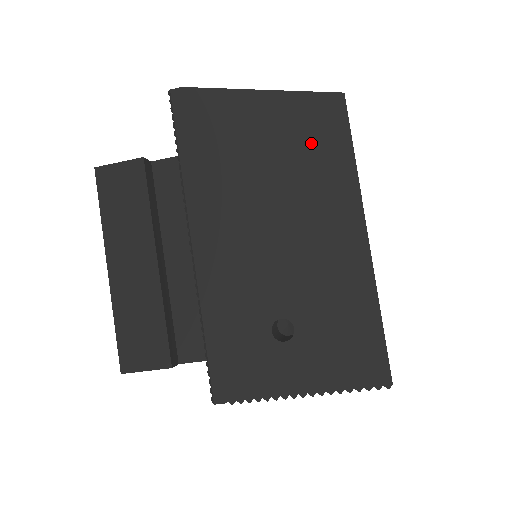
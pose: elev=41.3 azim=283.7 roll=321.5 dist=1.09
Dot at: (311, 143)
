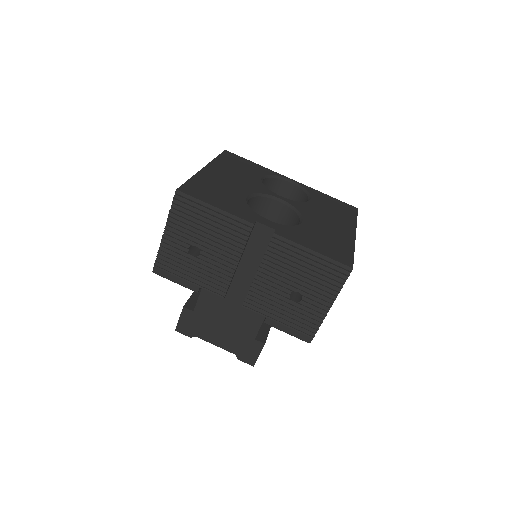
Dot at: occluded
